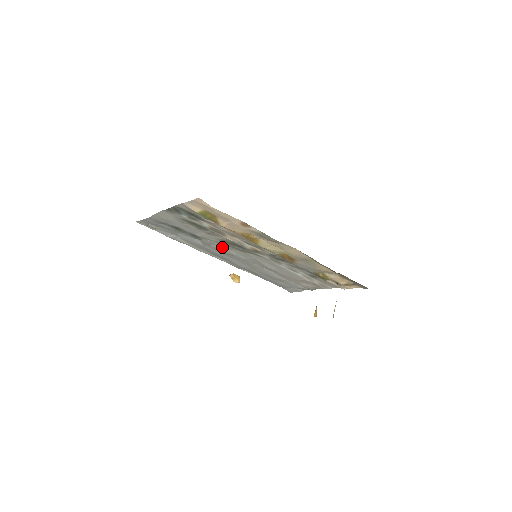
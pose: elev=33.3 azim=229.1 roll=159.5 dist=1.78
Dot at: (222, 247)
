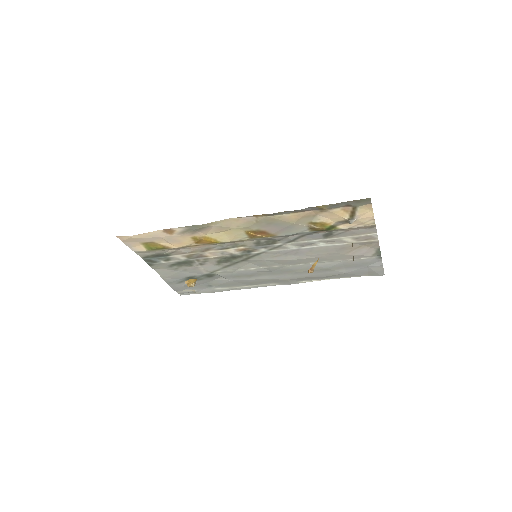
Dot at: (237, 270)
